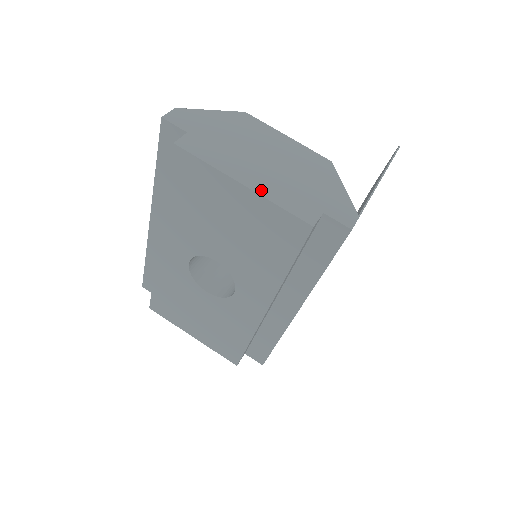
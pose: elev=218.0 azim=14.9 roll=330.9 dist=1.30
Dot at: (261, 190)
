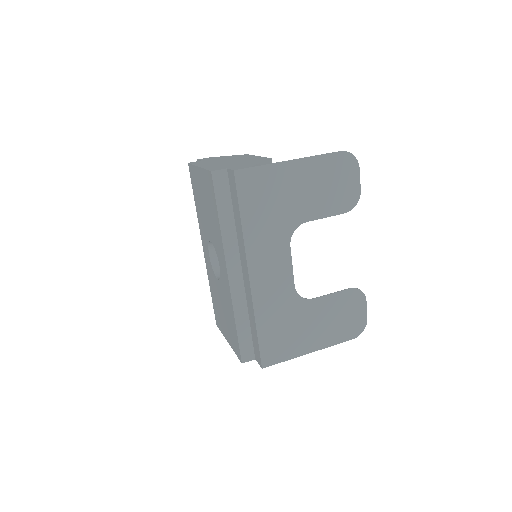
Dot at: (205, 167)
